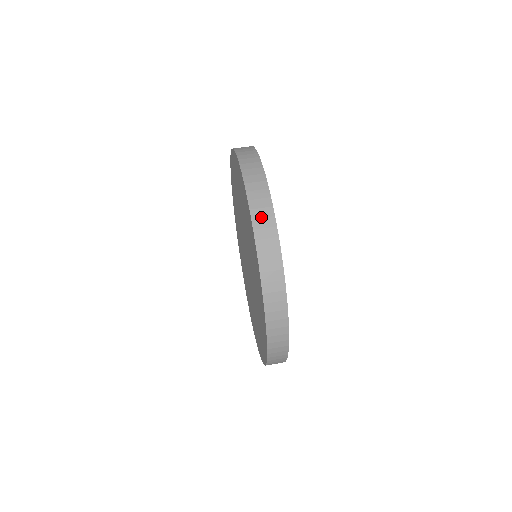
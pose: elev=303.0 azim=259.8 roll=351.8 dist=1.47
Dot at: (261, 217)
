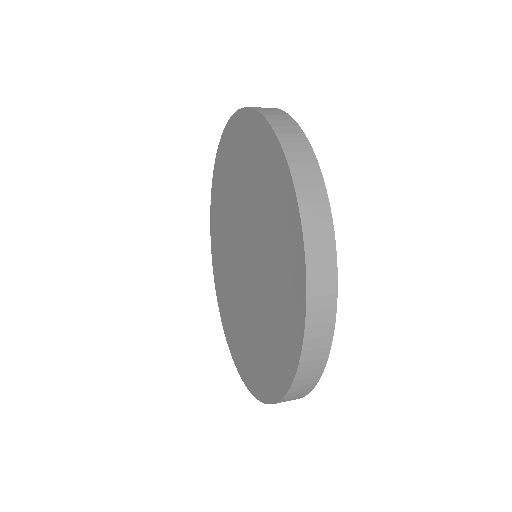
Dot at: occluded
